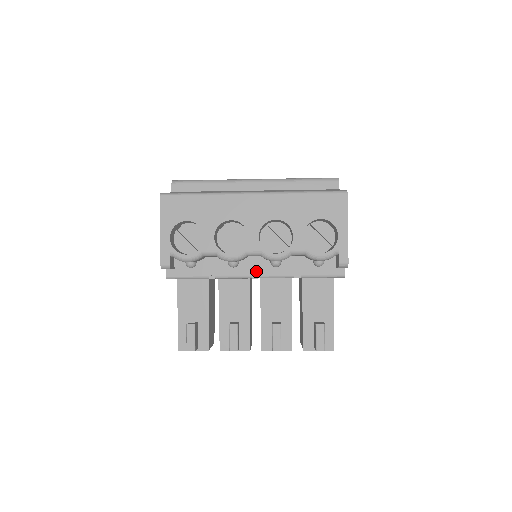
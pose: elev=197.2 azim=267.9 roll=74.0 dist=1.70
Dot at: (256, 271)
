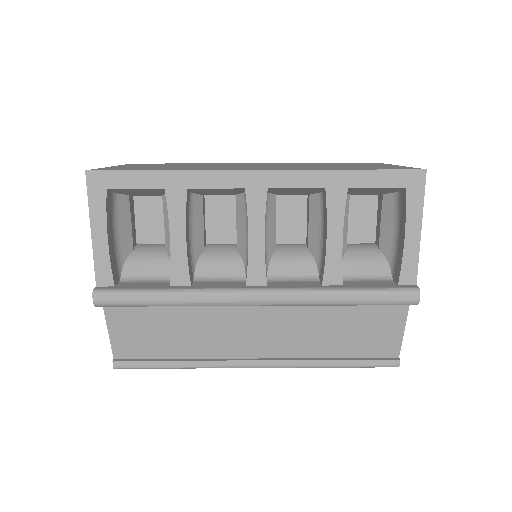
Dot at: occluded
